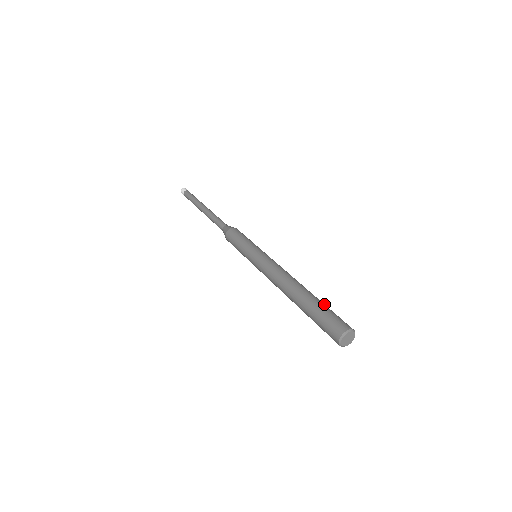
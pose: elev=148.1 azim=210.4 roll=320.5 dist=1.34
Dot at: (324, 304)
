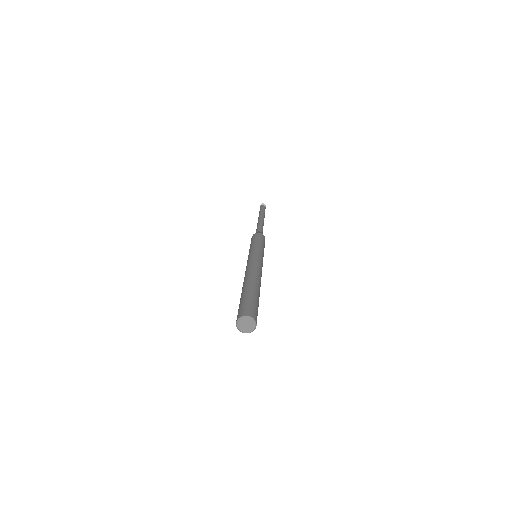
Dot at: (251, 294)
